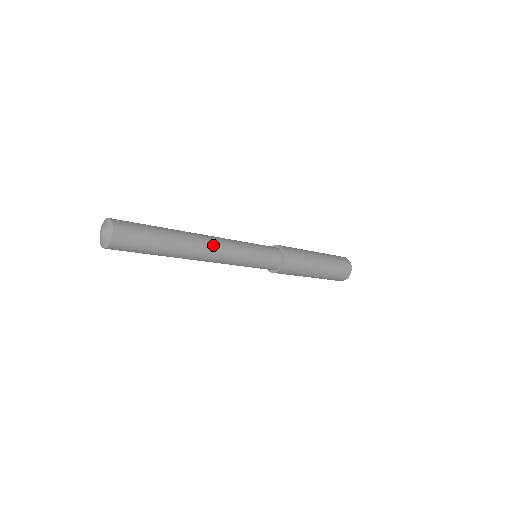
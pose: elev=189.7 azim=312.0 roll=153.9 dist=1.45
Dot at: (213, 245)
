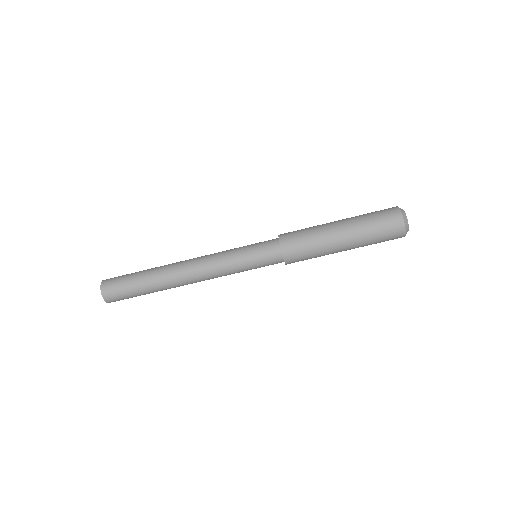
Dot at: (192, 259)
